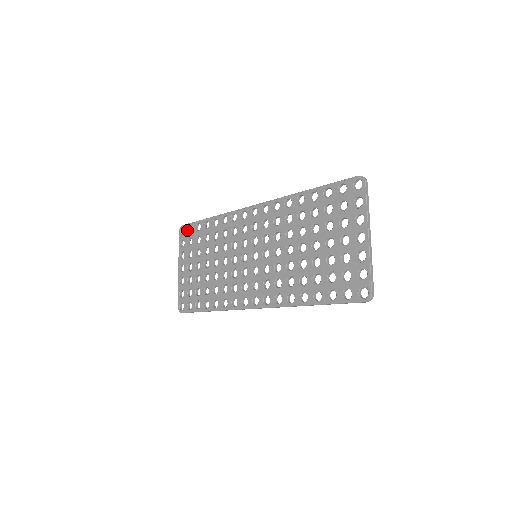
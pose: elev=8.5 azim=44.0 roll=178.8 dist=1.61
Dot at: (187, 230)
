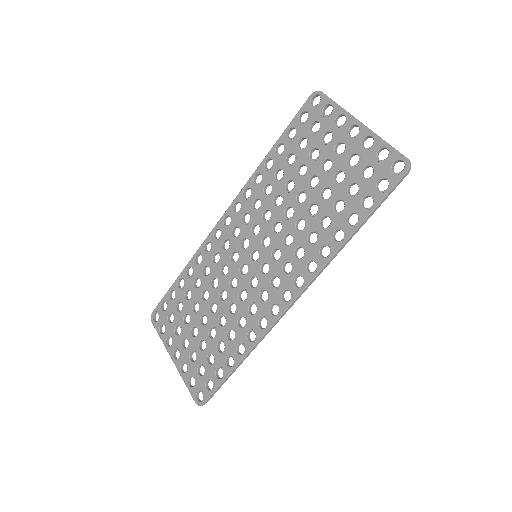
Dot at: (160, 310)
